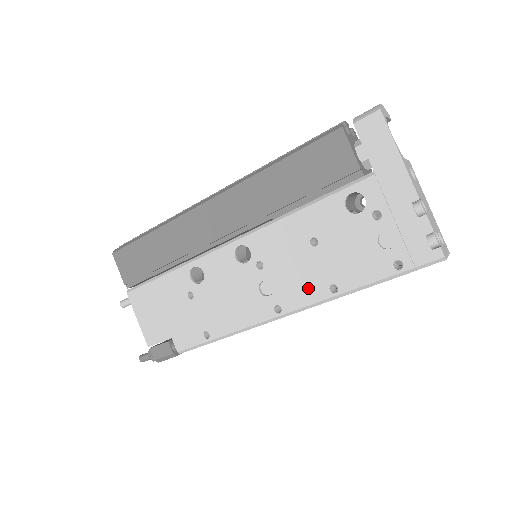
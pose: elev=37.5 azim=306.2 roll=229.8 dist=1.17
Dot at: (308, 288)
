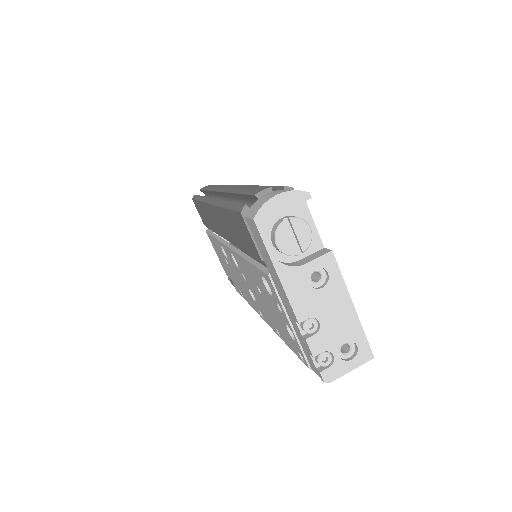
Dot at: (268, 318)
